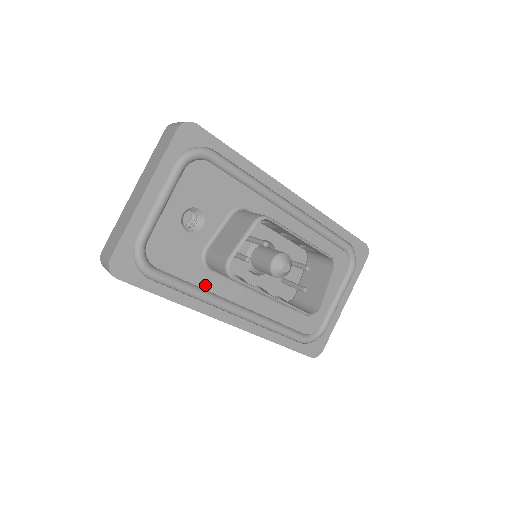
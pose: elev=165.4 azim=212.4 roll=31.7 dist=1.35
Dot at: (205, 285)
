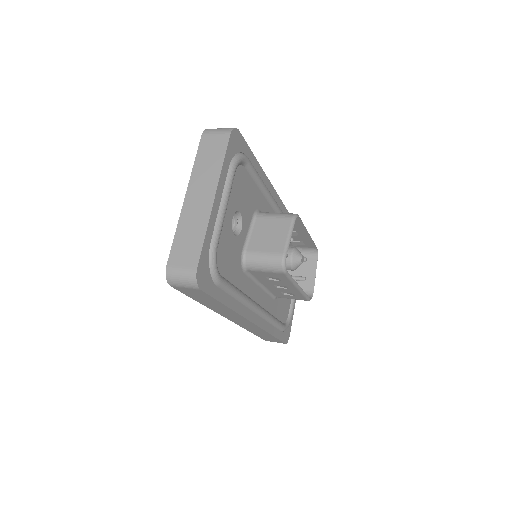
Dot at: (242, 287)
